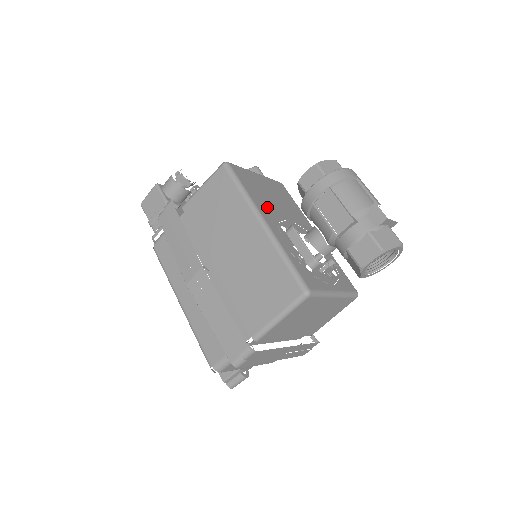
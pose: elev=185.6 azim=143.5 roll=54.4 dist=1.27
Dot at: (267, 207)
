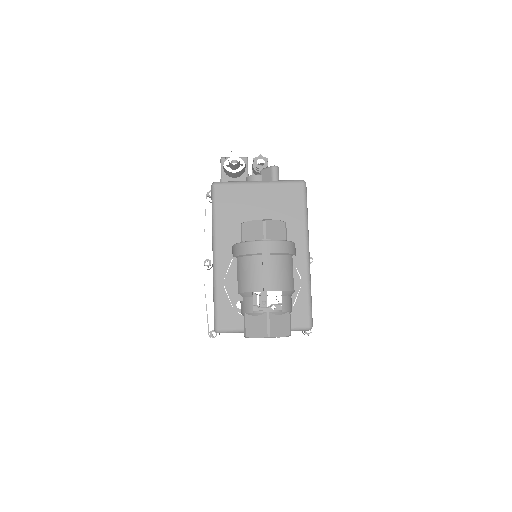
Dot at: (235, 235)
